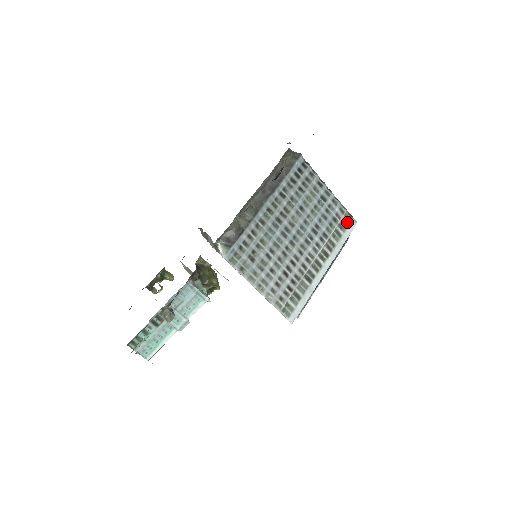
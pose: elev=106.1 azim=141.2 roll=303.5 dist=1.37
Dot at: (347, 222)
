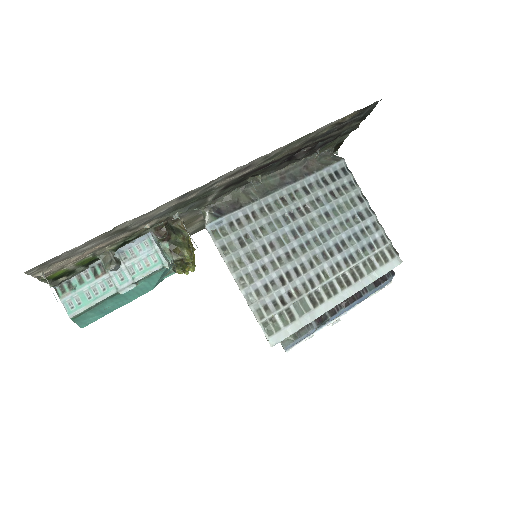
Dot at: (388, 256)
